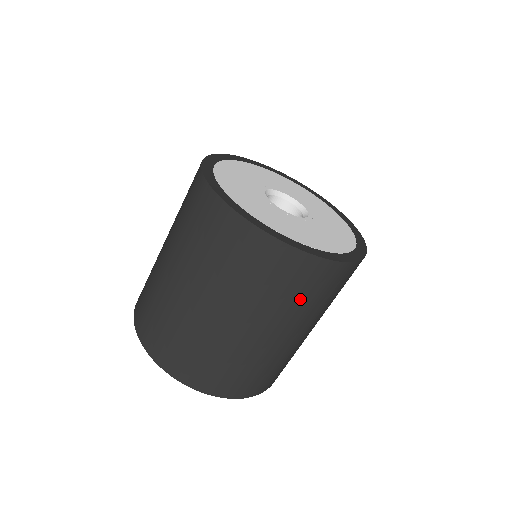
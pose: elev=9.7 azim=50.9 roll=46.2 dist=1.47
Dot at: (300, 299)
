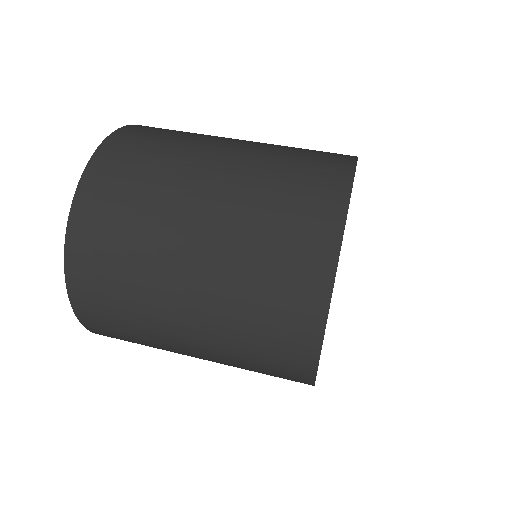
Dot at: (253, 362)
